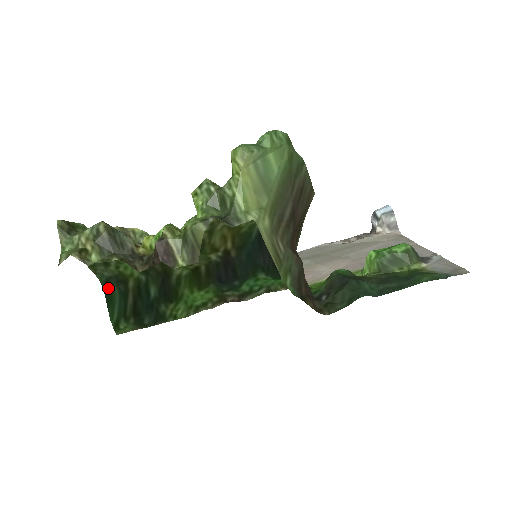
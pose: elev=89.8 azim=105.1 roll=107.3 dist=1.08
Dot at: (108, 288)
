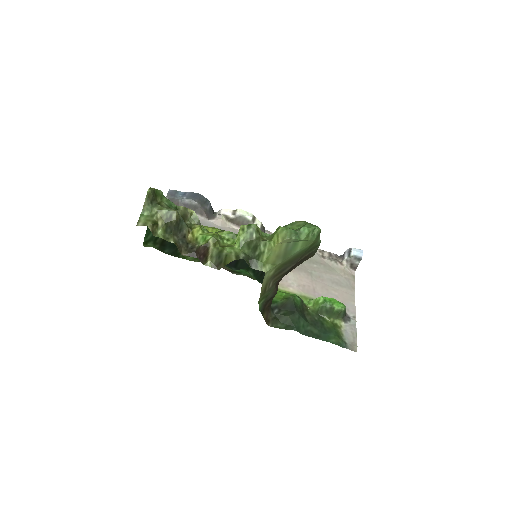
Dot at: occluded
